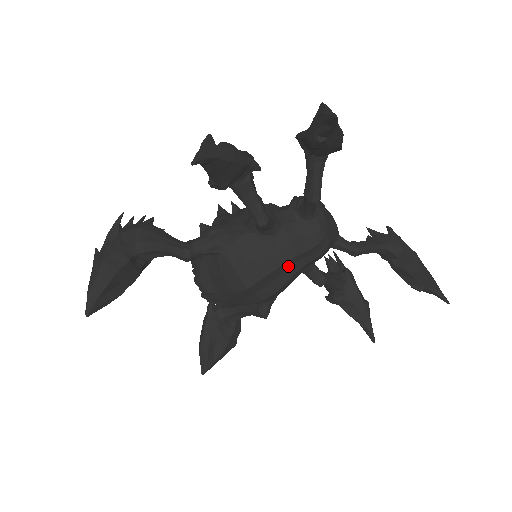
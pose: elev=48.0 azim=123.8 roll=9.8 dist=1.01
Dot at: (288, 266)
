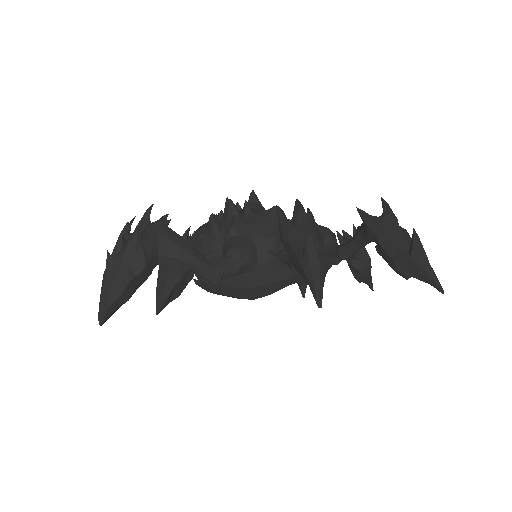
Dot at: occluded
